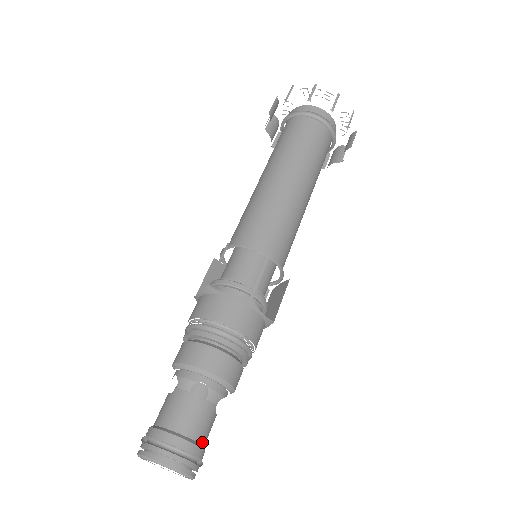
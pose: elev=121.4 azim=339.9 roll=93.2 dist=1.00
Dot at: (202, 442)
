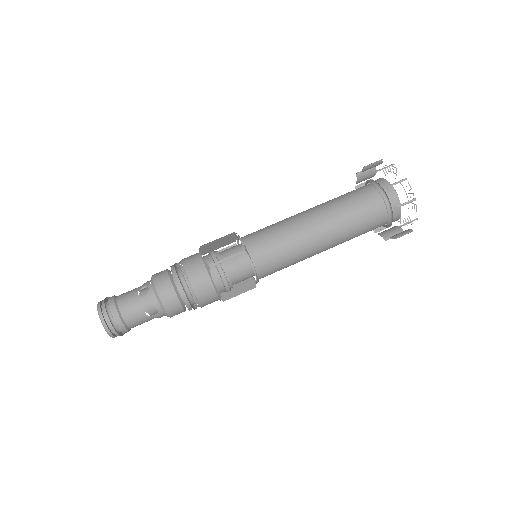
Dot at: occluded
